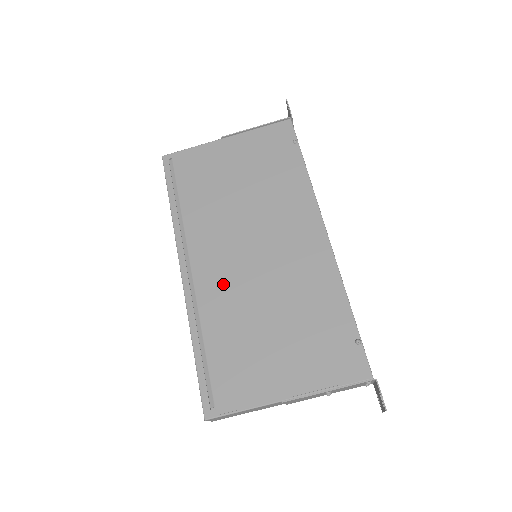
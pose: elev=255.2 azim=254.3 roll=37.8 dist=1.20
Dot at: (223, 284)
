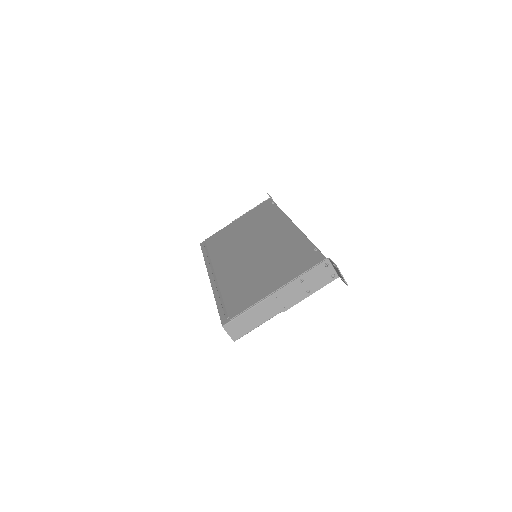
Dot at: (233, 269)
